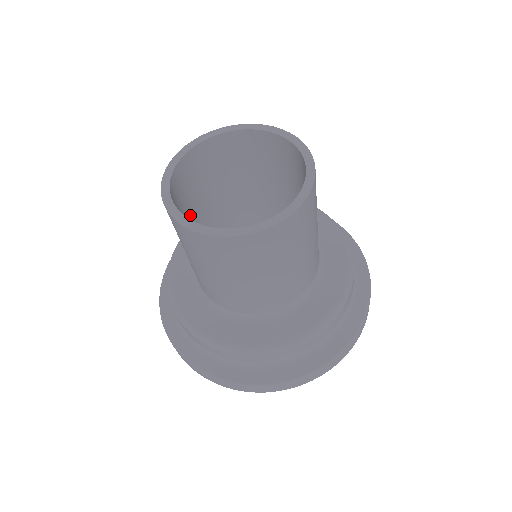
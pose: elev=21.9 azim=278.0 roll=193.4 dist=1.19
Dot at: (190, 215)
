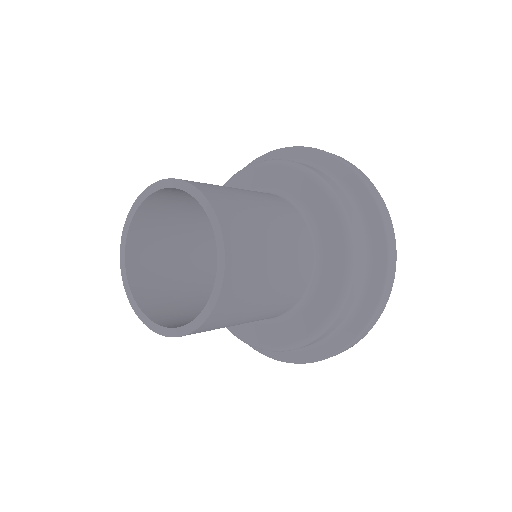
Dot at: (178, 279)
